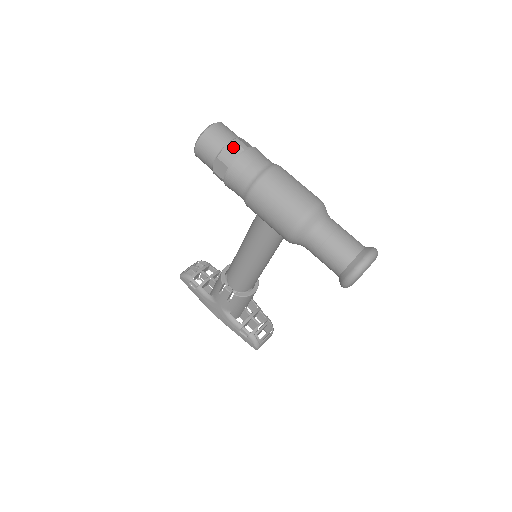
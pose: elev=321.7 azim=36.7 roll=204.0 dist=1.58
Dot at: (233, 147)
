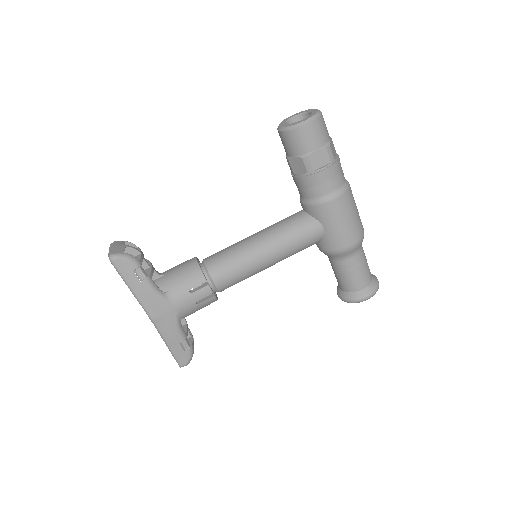
Dot at: (333, 145)
